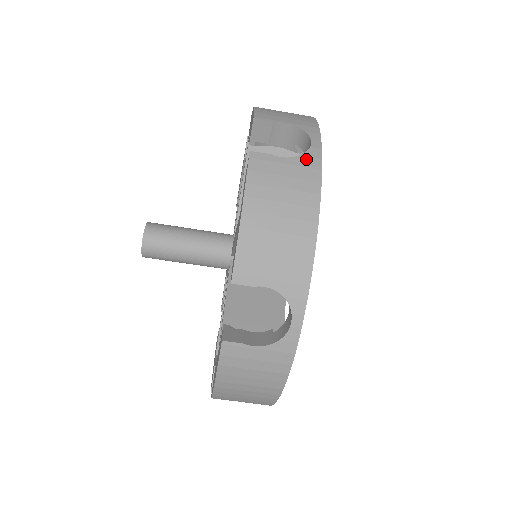
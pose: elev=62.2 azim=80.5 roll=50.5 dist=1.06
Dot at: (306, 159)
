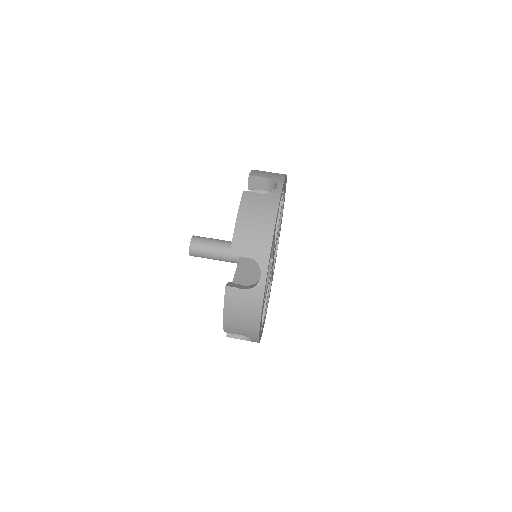
Dot at: (272, 194)
